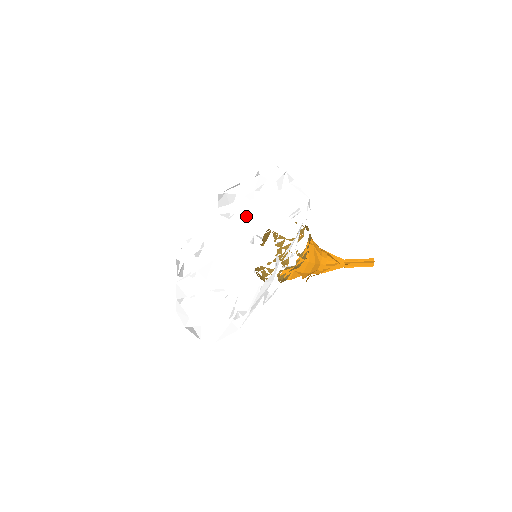
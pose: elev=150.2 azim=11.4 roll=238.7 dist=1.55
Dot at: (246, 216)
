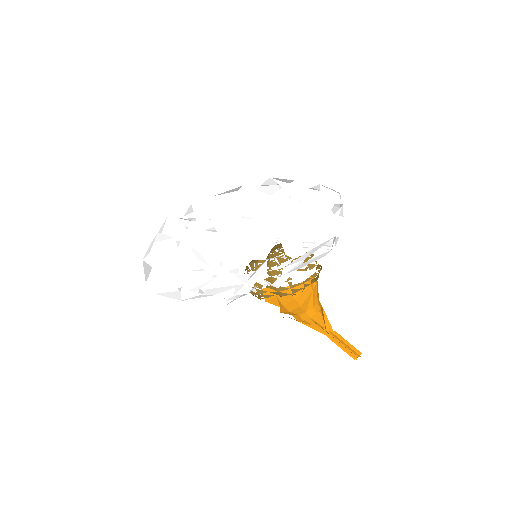
Dot at: (267, 204)
